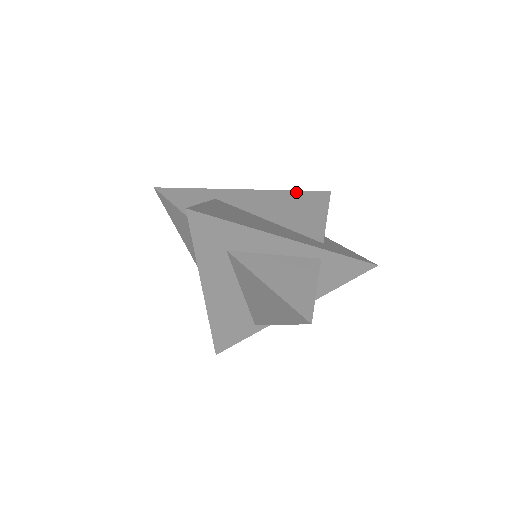
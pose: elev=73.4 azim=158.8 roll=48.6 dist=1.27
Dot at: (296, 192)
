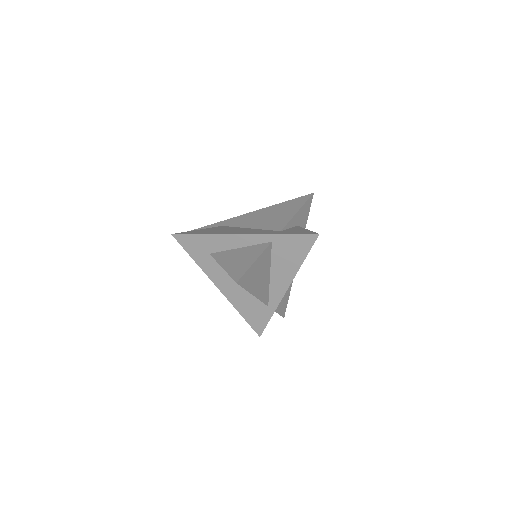
Dot at: (283, 203)
